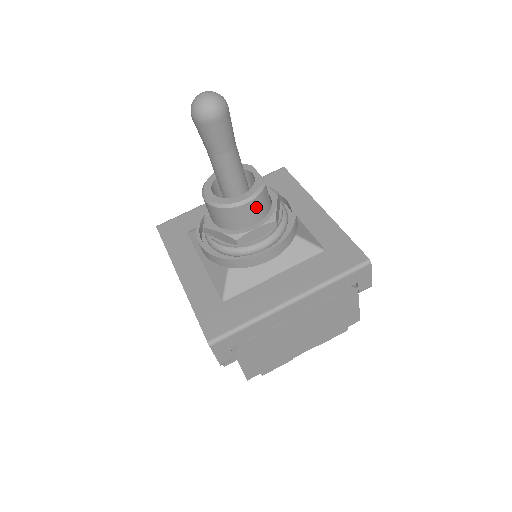
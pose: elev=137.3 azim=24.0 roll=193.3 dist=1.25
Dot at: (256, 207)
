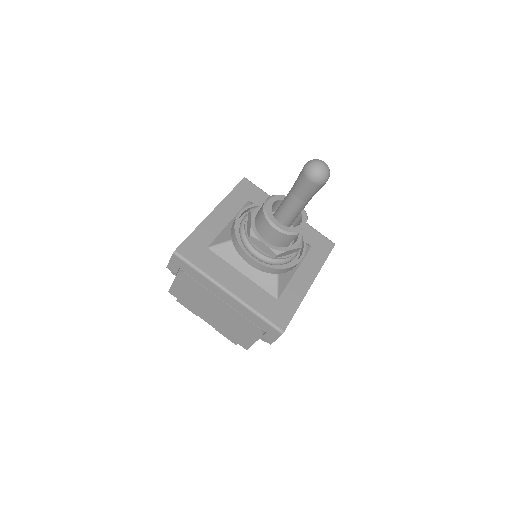
Dot at: (277, 237)
